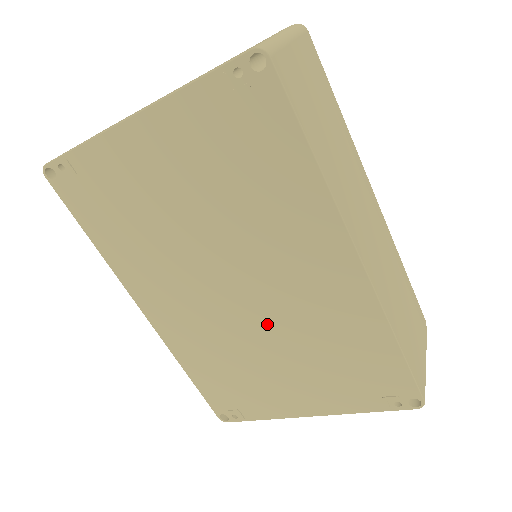
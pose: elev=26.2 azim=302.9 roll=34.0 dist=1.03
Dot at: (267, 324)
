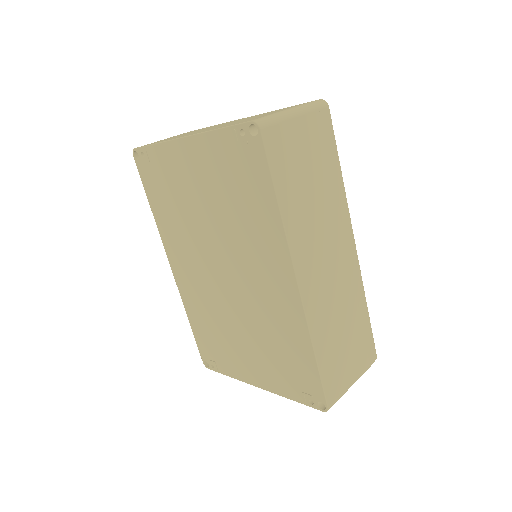
Dot at: (239, 306)
